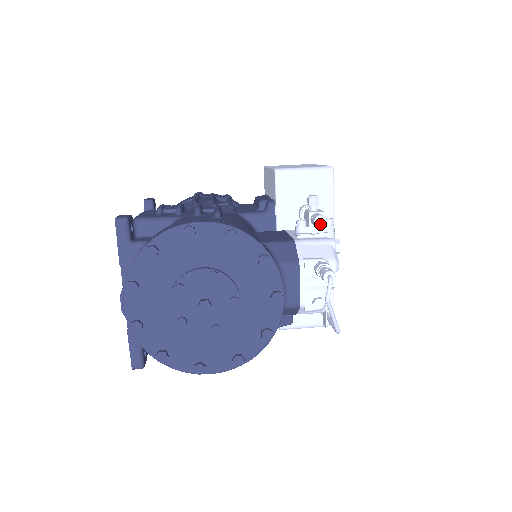
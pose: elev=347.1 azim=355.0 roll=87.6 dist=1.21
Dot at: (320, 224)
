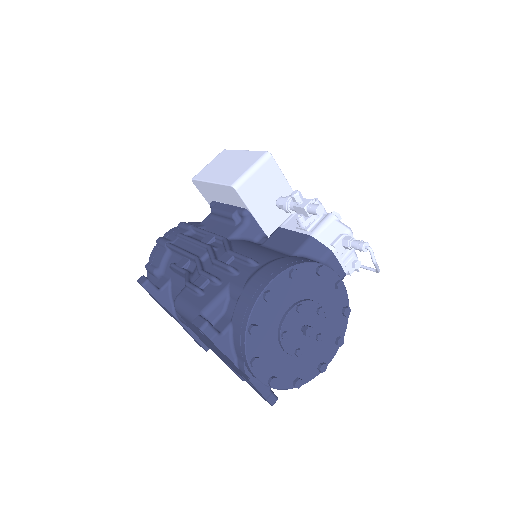
Dot at: (321, 212)
